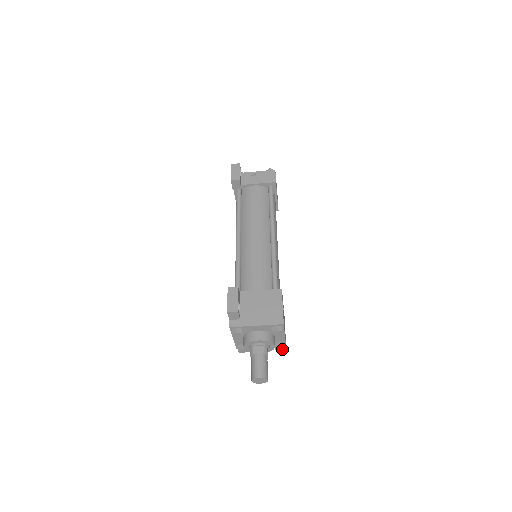
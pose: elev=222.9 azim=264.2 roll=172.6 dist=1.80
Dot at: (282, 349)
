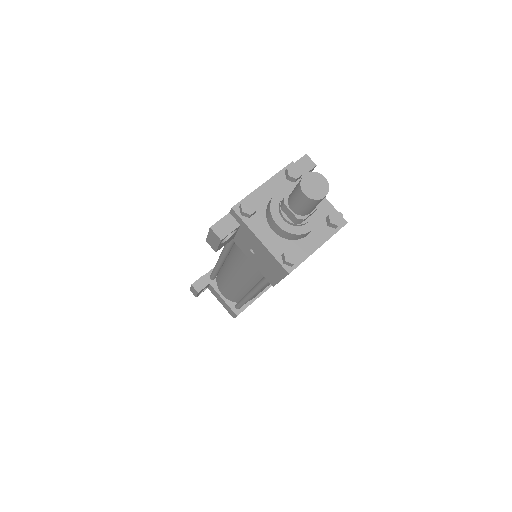
Dot at: (294, 260)
